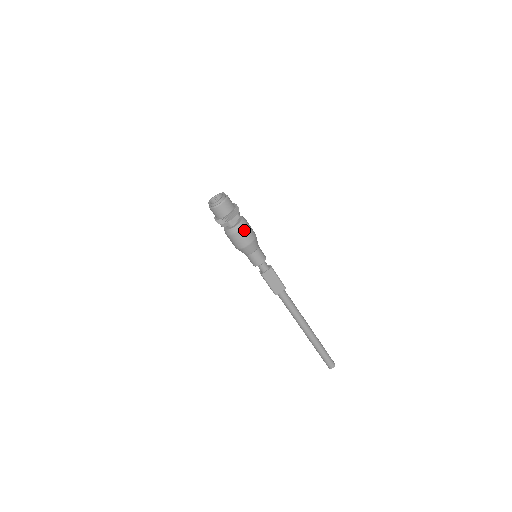
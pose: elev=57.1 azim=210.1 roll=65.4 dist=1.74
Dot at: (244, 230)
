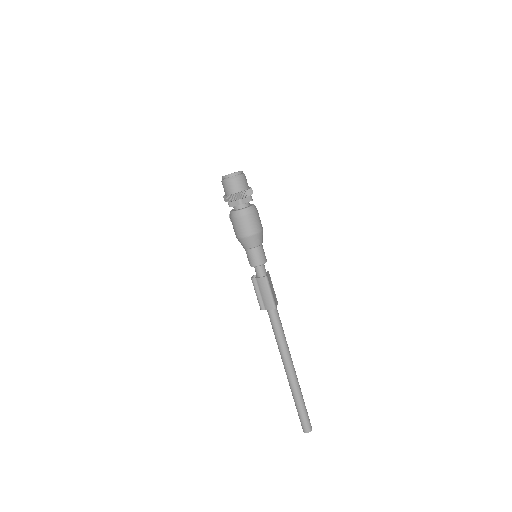
Dot at: occluded
